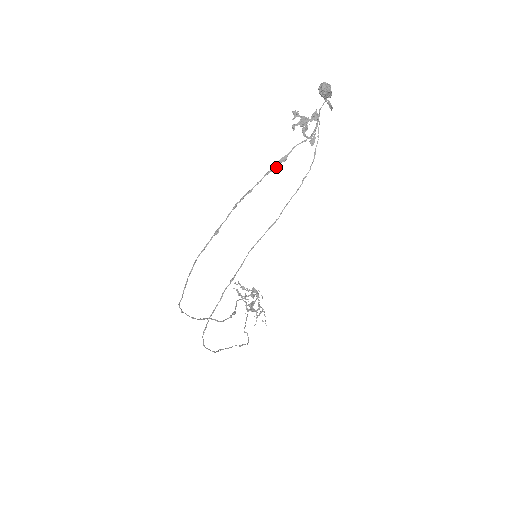
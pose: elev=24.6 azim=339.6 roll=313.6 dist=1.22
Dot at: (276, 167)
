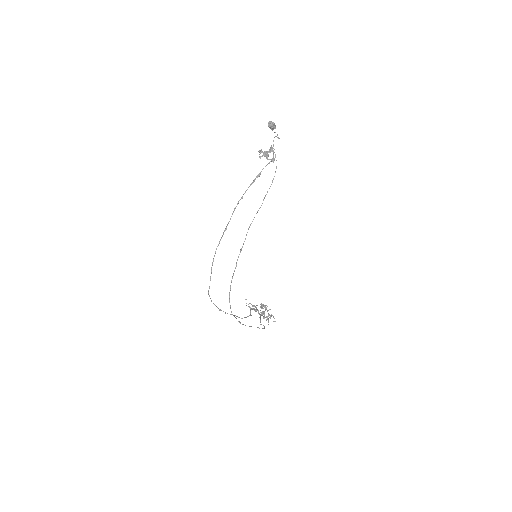
Dot at: occluded
